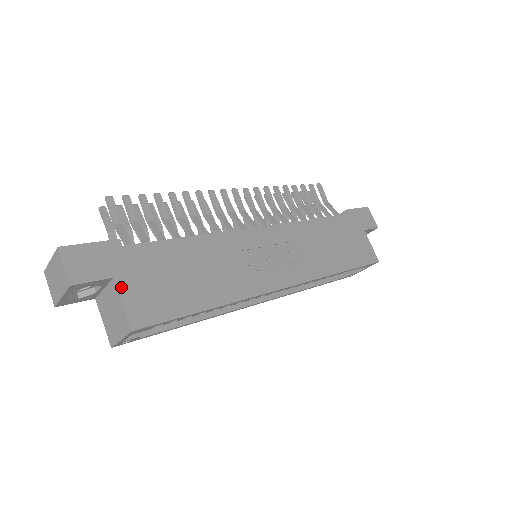
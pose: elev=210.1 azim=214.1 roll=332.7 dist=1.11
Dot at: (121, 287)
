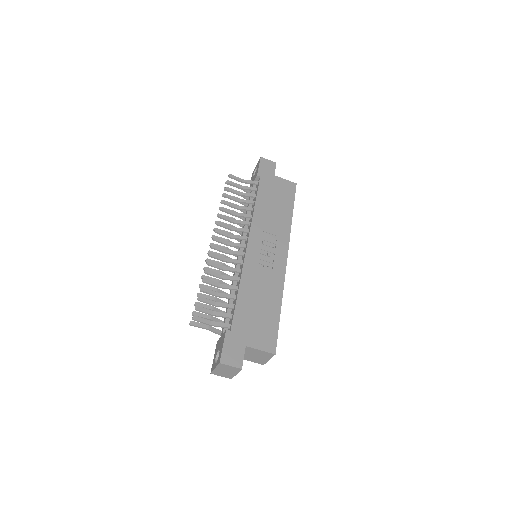
Dot at: (252, 346)
